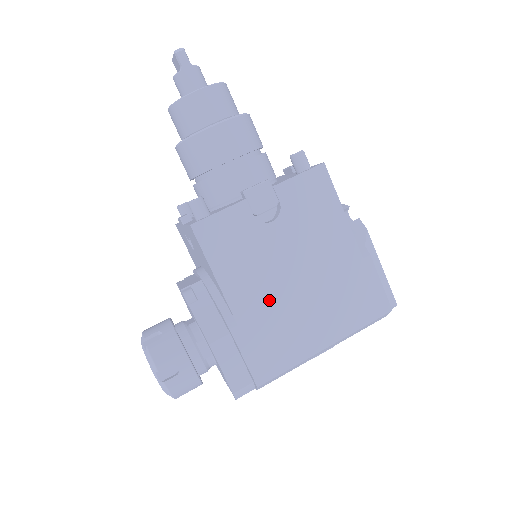
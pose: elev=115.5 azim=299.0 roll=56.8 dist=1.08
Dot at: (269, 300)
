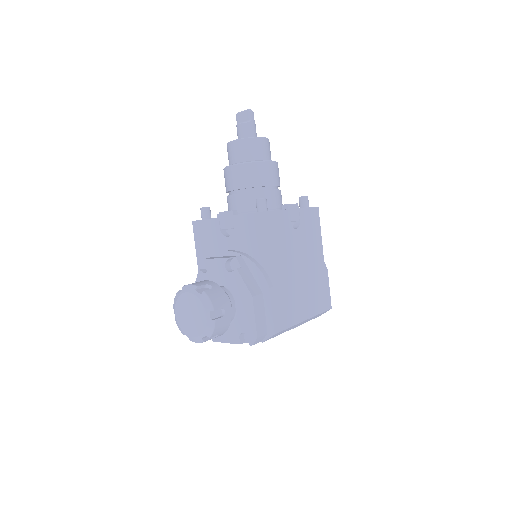
Dot at: (288, 277)
